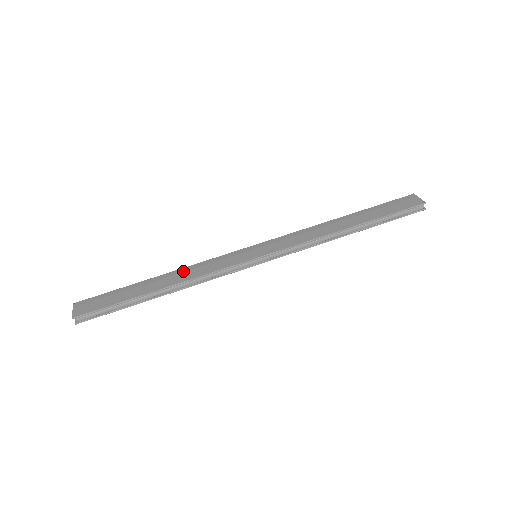
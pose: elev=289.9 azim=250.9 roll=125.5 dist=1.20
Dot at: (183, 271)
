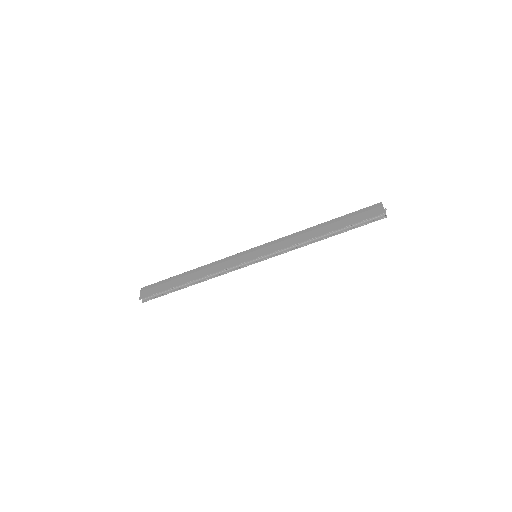
Dot at: (207, 267)
